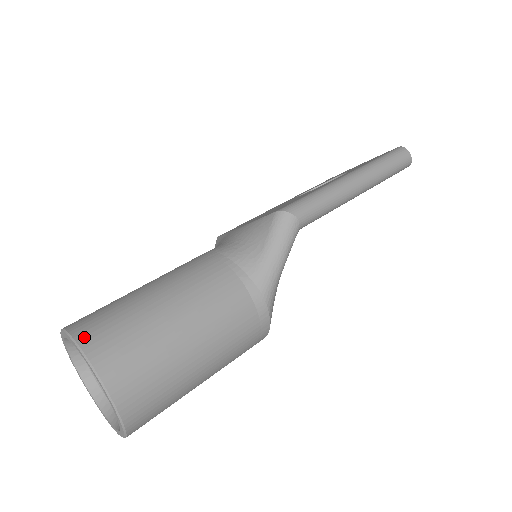
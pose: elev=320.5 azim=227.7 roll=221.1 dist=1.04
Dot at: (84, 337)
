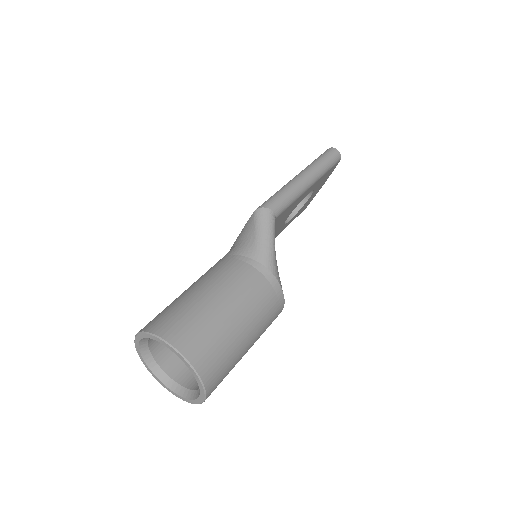
Dot at: (152, 328)
